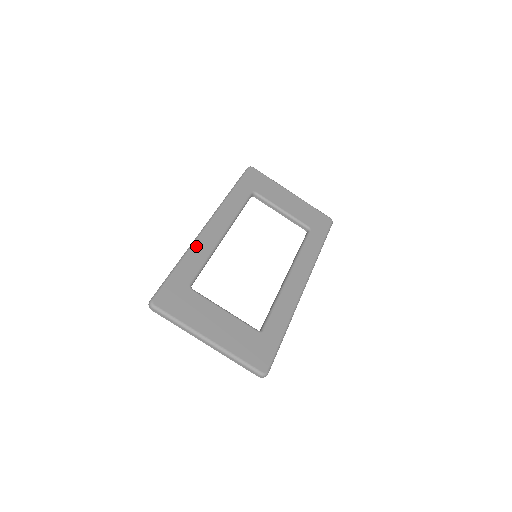
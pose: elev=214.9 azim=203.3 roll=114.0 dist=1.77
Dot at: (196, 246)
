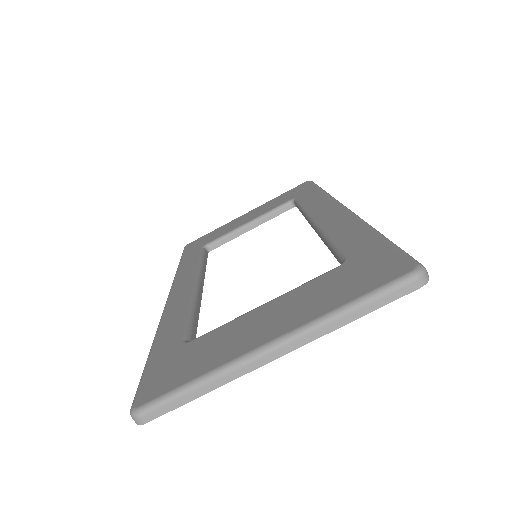
Dot at: (165, 317)
